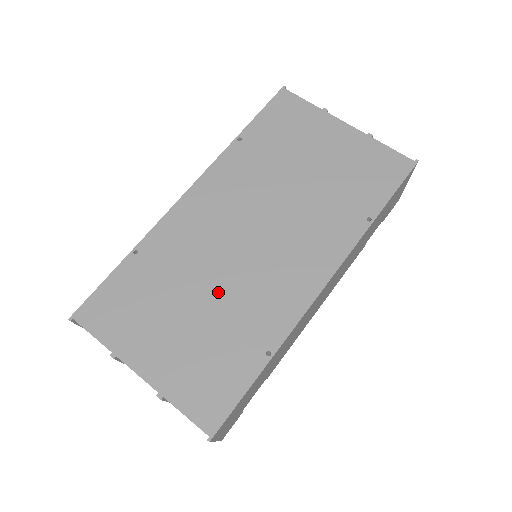
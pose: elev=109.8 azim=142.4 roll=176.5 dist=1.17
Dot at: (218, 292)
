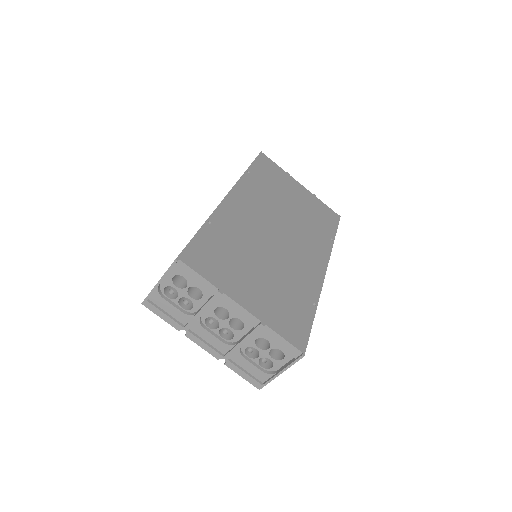
Dot at: (272, 262)
